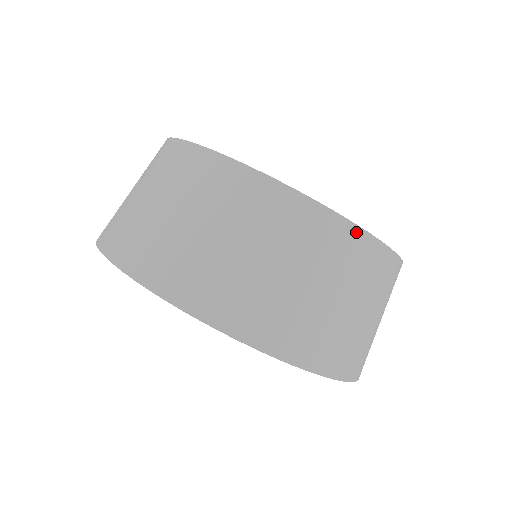
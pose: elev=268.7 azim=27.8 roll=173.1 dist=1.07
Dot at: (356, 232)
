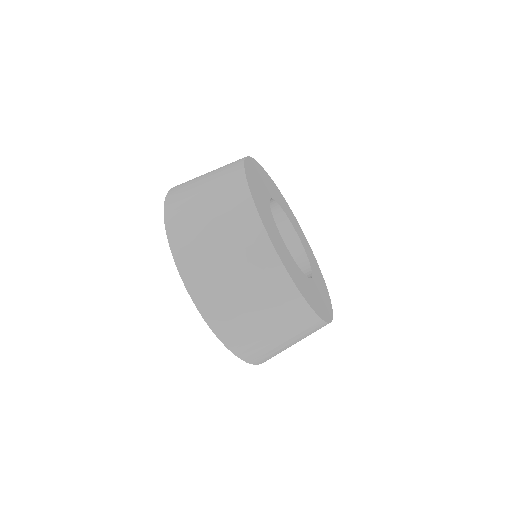
Dot at: (315, 318)
